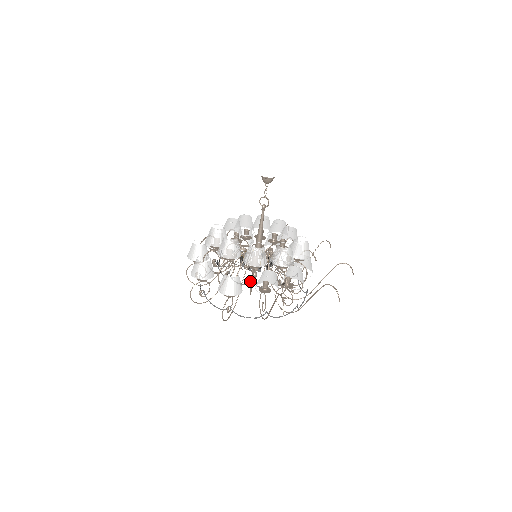
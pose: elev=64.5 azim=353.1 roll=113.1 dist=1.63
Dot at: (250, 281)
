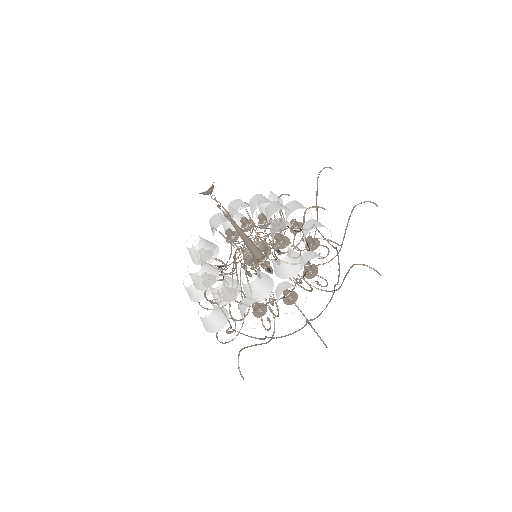
Dot at: occluded
